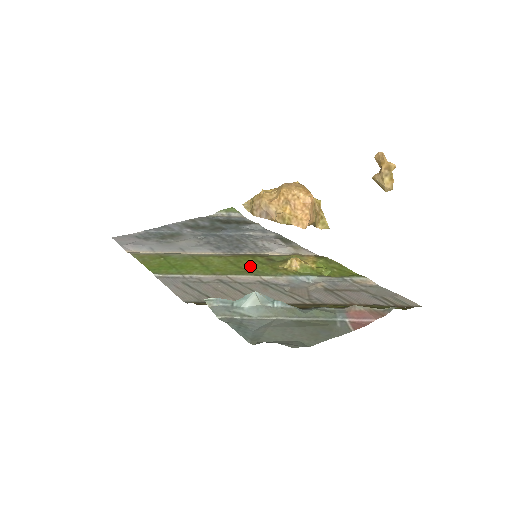
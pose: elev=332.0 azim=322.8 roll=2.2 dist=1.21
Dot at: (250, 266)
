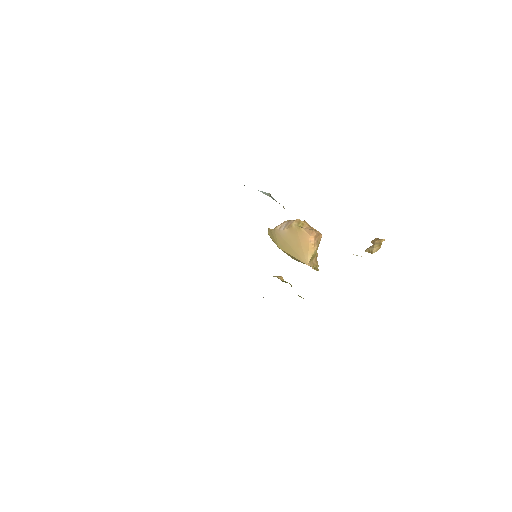
Dot at: occluded
